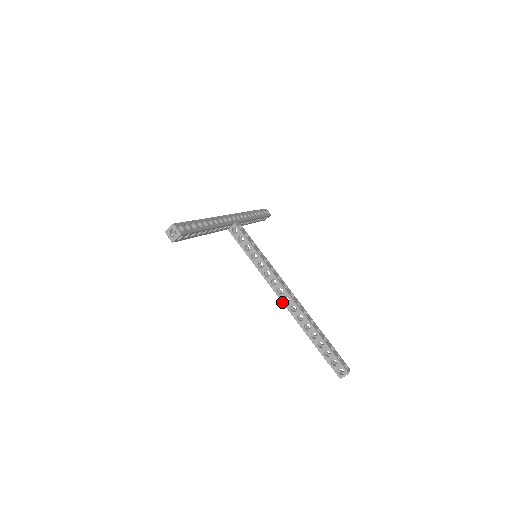
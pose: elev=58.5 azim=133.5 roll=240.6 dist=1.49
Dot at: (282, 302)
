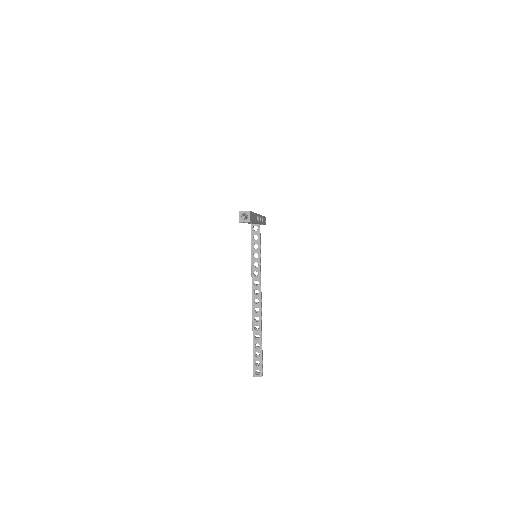
Dot at: (252, 300)
